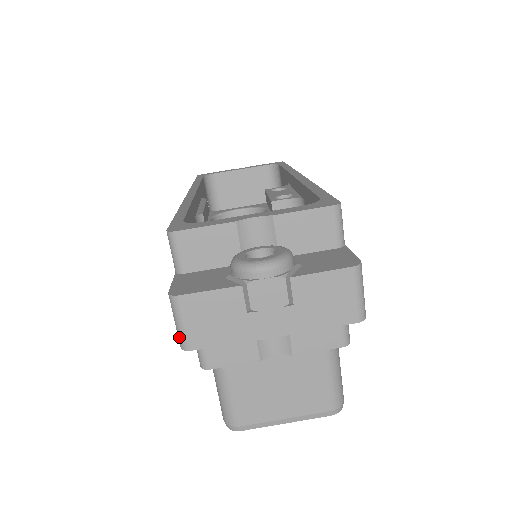
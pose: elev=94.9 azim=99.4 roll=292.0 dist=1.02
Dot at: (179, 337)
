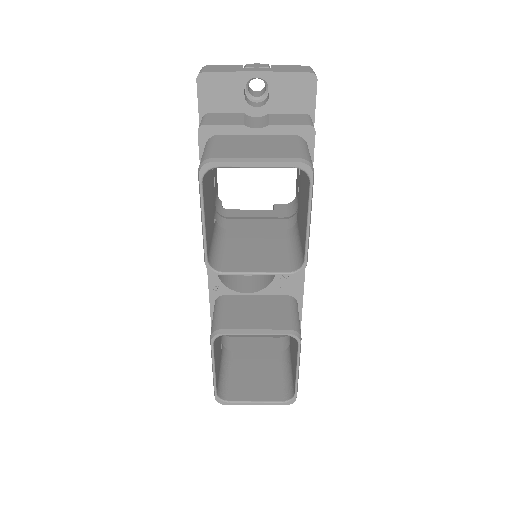
Dot at: (198, 74)
